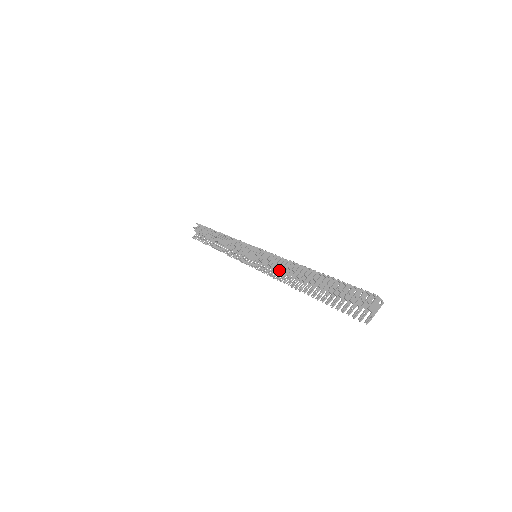
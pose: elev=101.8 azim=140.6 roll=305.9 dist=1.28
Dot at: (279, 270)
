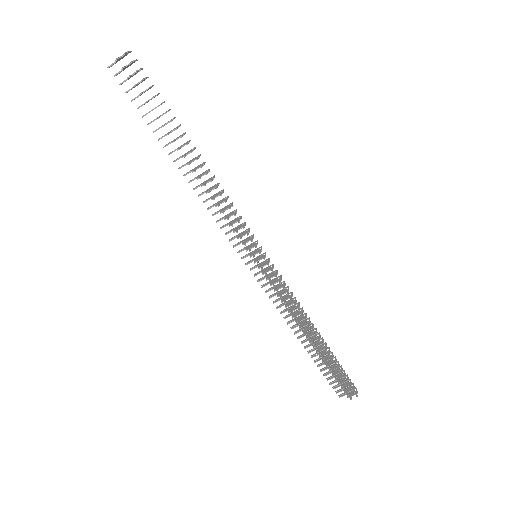
Dot at: (282, 299)
